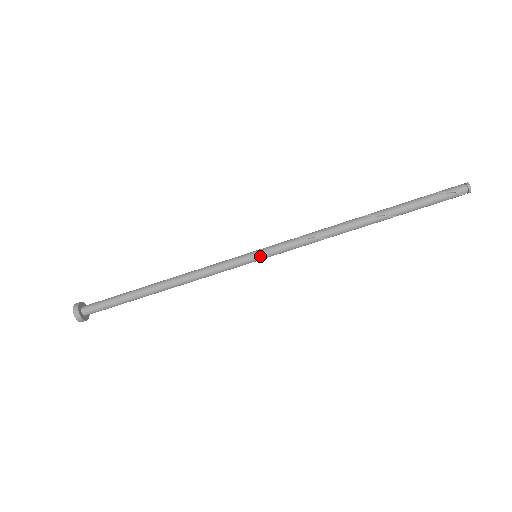
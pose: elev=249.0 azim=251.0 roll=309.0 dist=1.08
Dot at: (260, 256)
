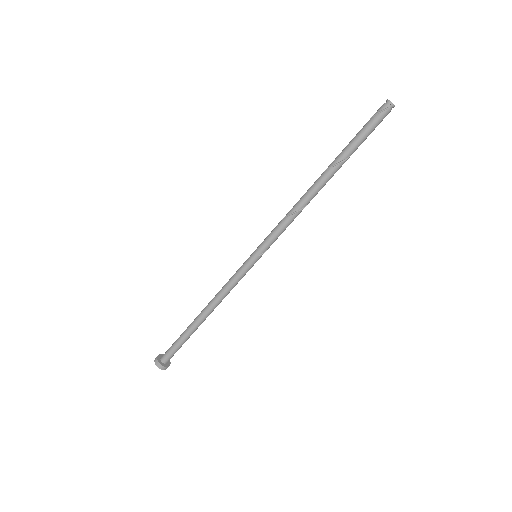
Dot at: (256, 253)
